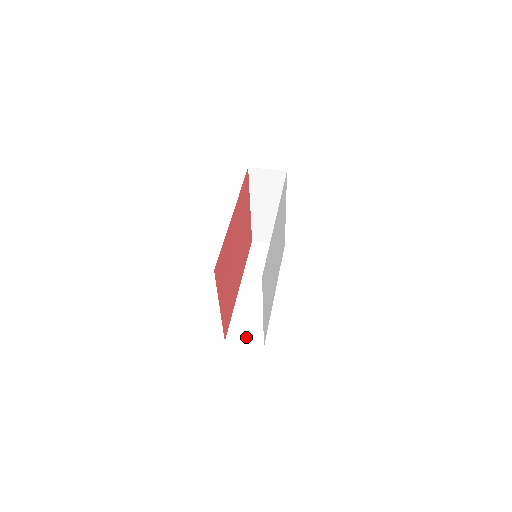
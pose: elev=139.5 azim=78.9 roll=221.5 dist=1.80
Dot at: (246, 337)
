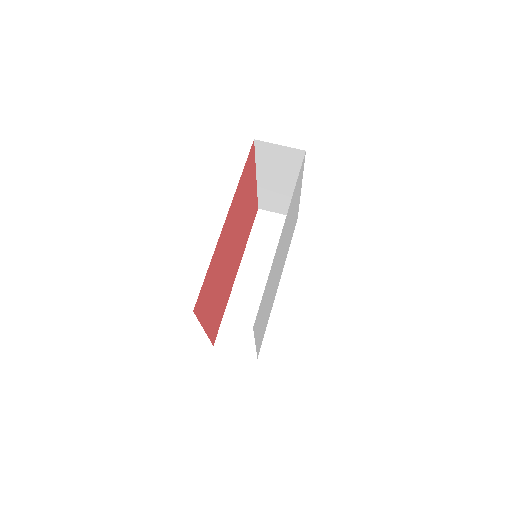
Dot at: (238, 343)
